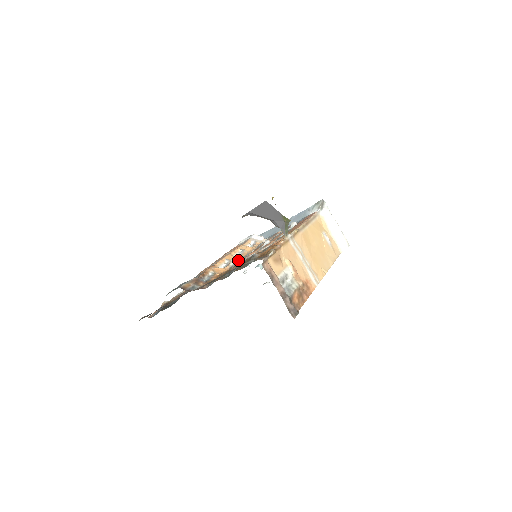
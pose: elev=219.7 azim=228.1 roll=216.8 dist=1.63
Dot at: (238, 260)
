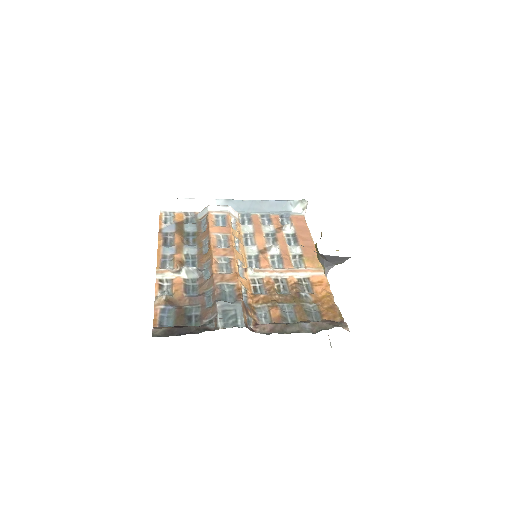
Dot at: (255, 268)
